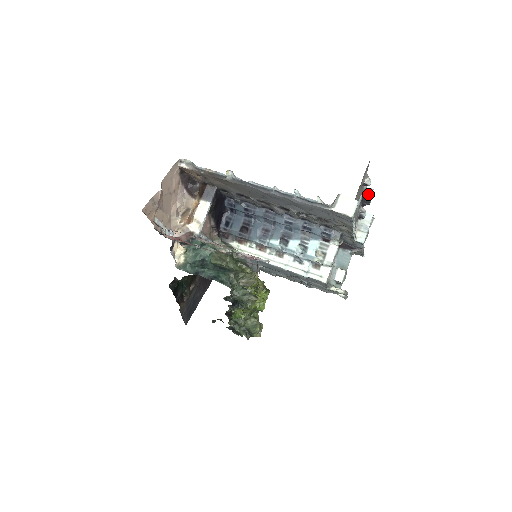
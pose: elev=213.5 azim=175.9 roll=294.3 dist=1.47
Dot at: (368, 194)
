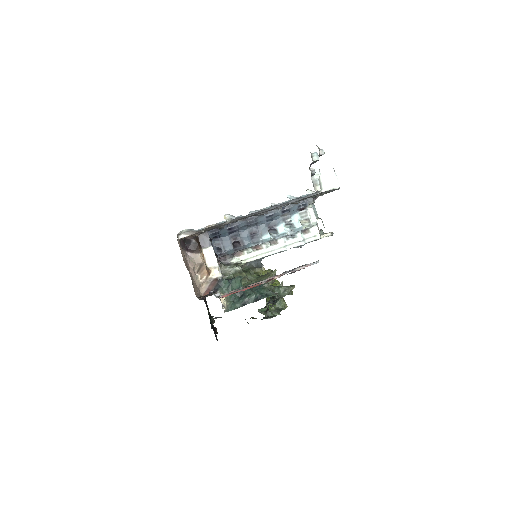
Dot at: (316, 158)
